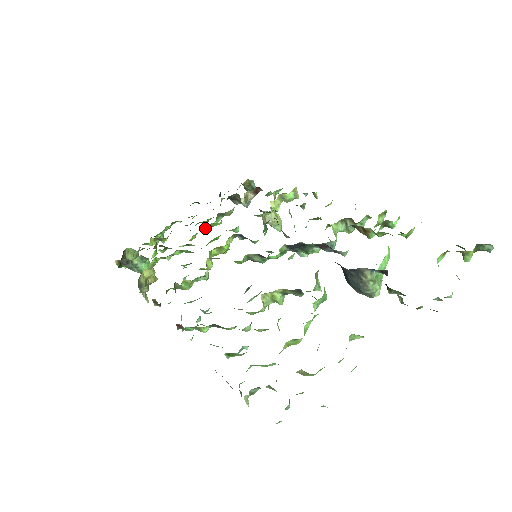
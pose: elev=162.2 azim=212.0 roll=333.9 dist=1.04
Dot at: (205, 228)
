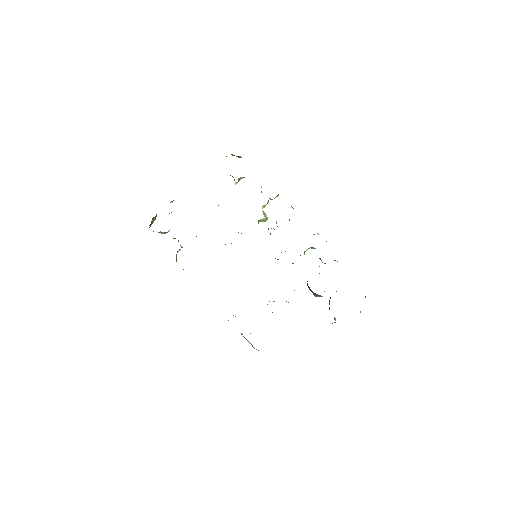
Dot at: occluded
